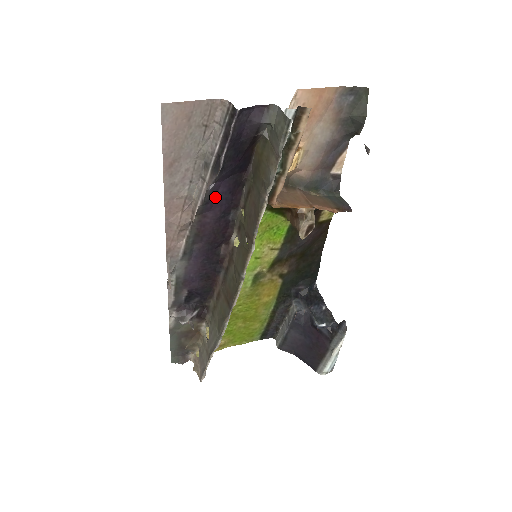
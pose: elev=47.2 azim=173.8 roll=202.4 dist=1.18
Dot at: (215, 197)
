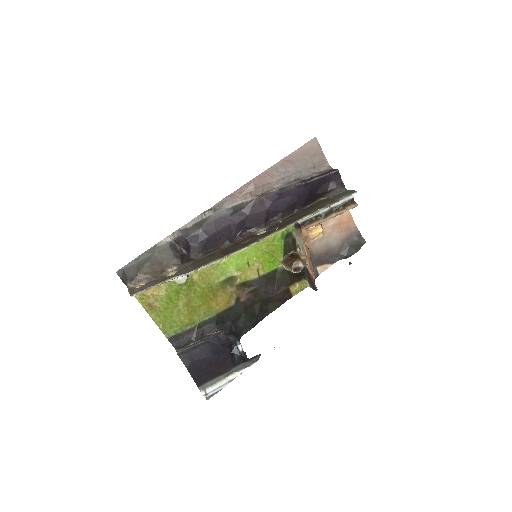
Dot at: (282, 198)
